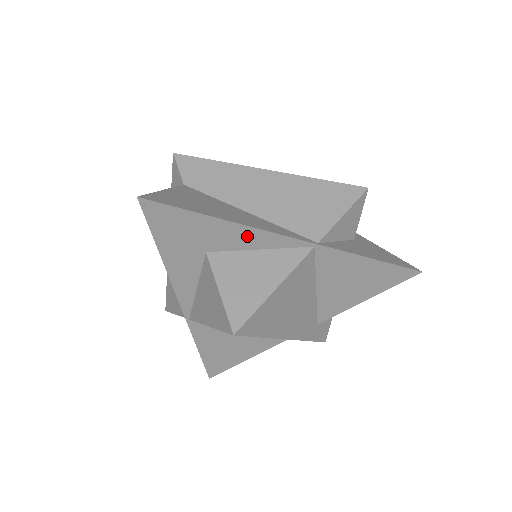
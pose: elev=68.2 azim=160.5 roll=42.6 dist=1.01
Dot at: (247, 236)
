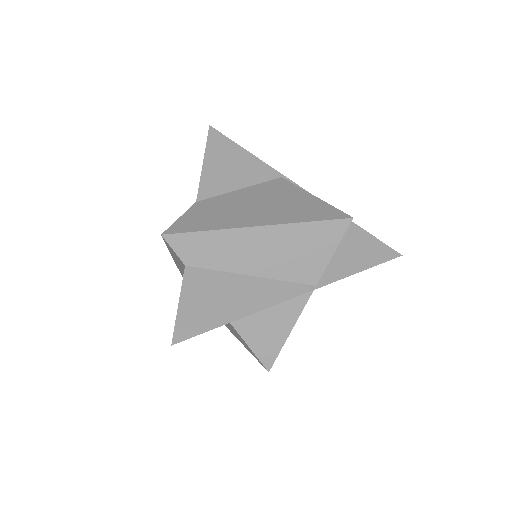
Dot at: occluded
